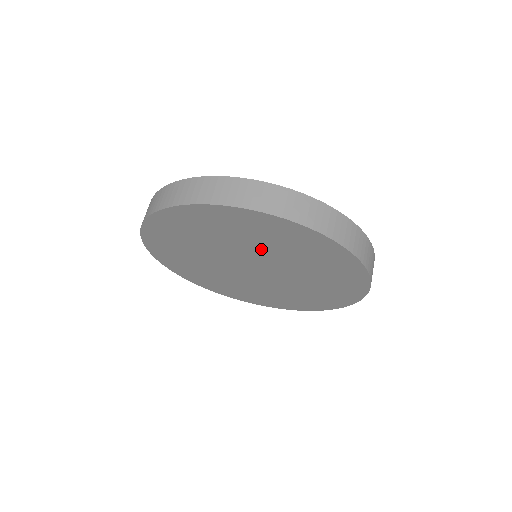
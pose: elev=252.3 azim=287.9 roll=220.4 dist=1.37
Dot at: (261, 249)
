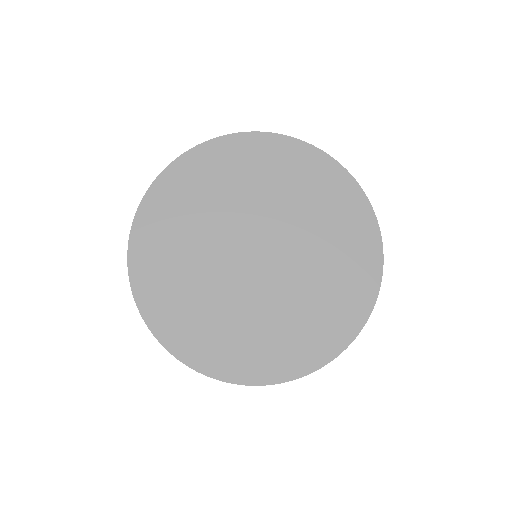
Dot at: (264, 202)
